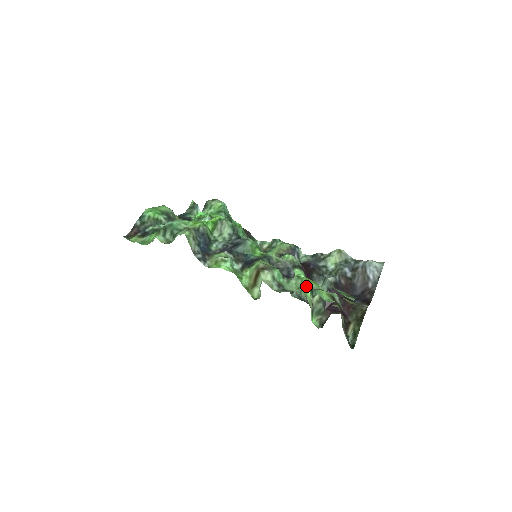
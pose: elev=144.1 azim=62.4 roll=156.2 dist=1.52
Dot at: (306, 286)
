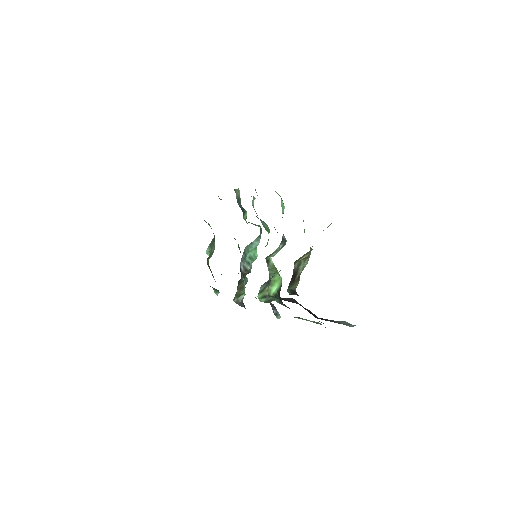
Dot at: occluded
